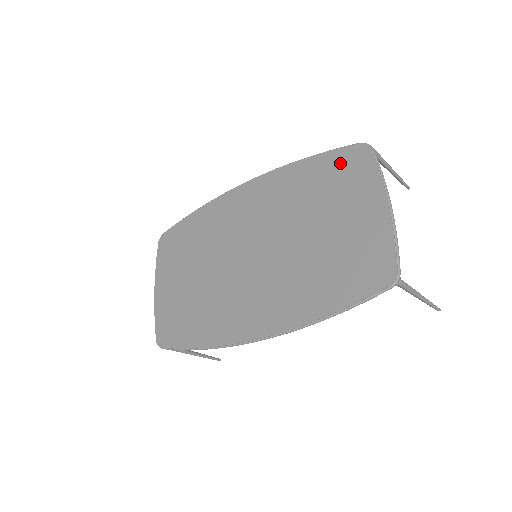
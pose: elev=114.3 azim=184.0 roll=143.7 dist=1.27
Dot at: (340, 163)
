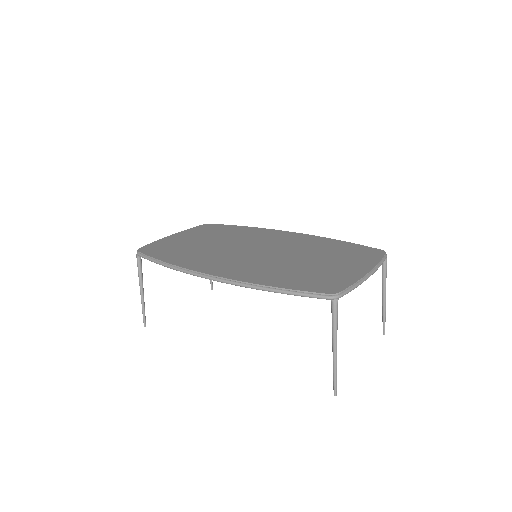
Dot at: (360, 250)
